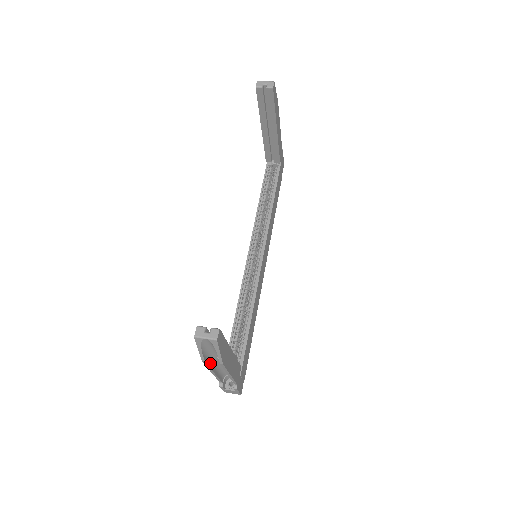
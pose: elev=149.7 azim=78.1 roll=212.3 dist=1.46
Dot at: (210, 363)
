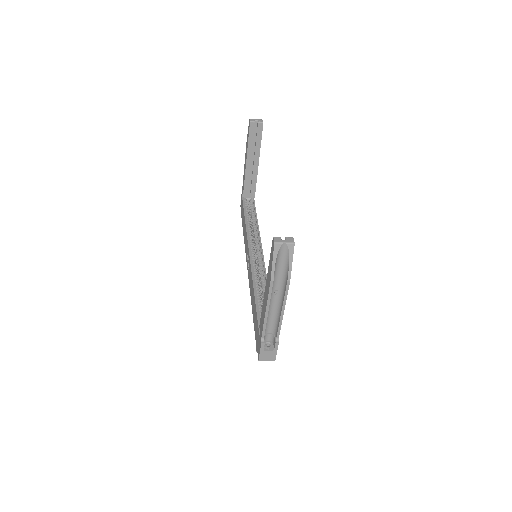
Dot at: (270, 293)
